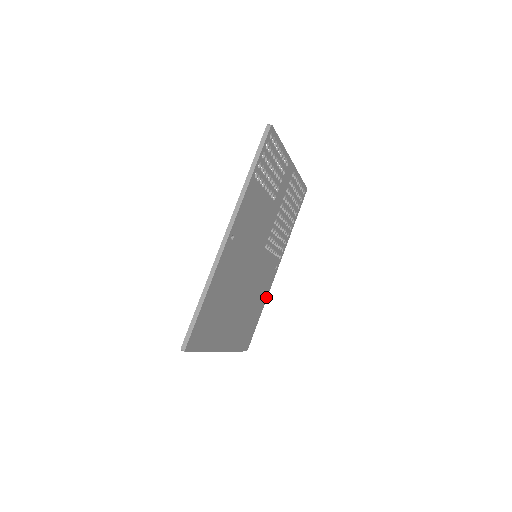
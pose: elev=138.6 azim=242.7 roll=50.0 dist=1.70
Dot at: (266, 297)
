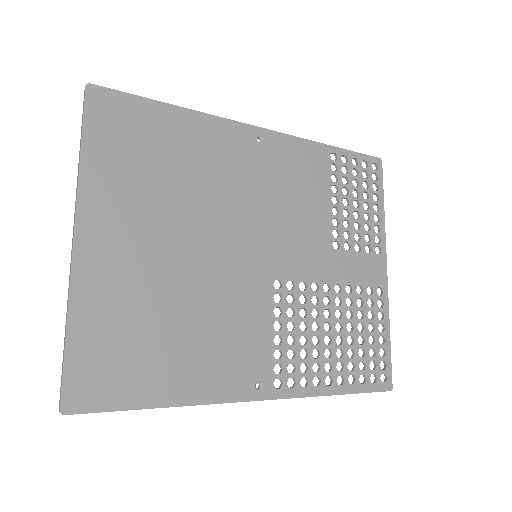
Dot at: (198, 399)
